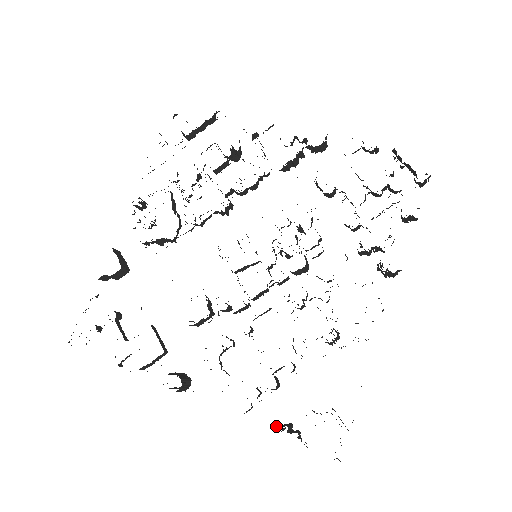
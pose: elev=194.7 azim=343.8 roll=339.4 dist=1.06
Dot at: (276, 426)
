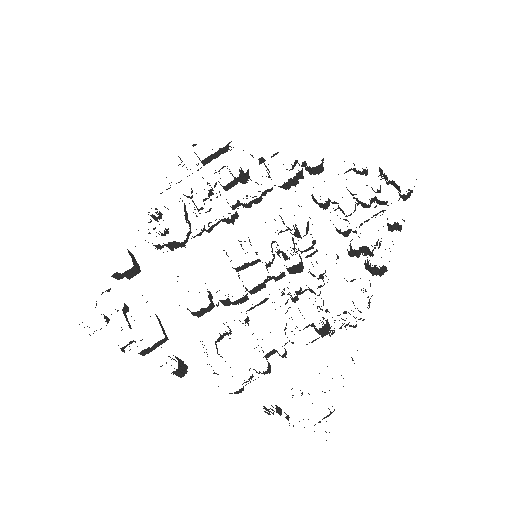
Dot at: (265, 407)
